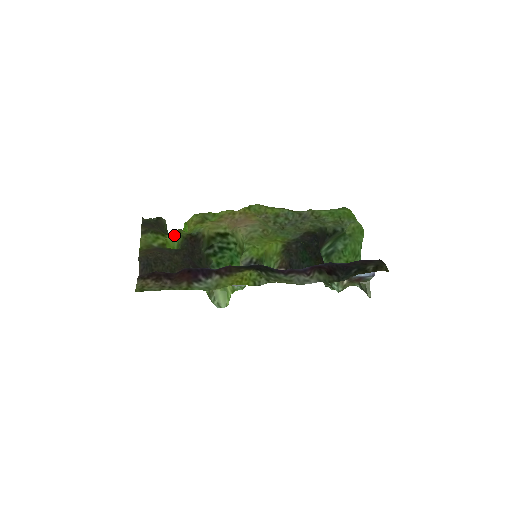
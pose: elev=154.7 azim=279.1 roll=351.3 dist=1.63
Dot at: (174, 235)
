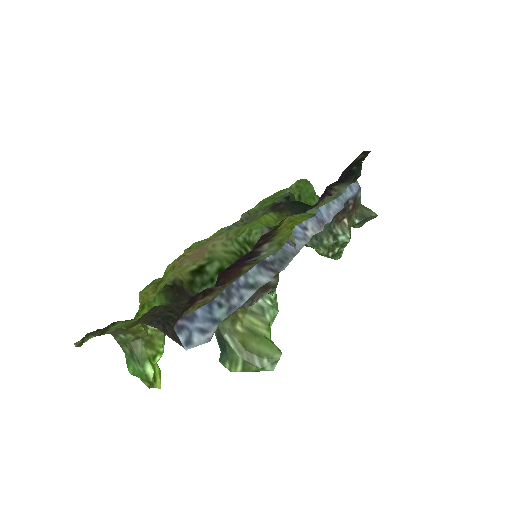
Dot at: (147, 303)
